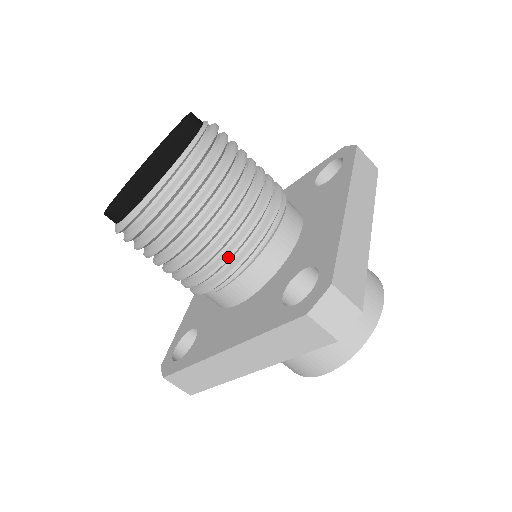
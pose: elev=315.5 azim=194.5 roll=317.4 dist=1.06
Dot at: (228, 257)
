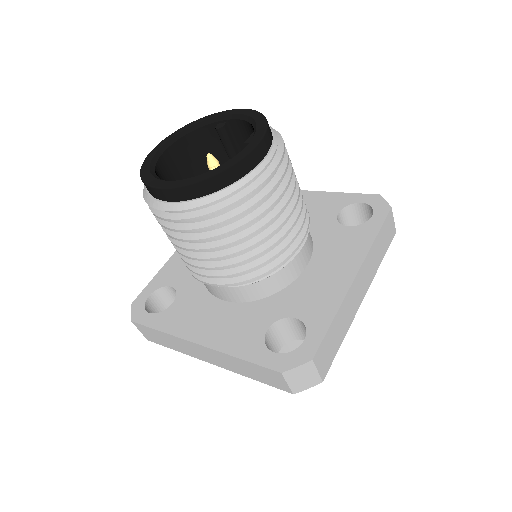
Dot at: (237, 274)
